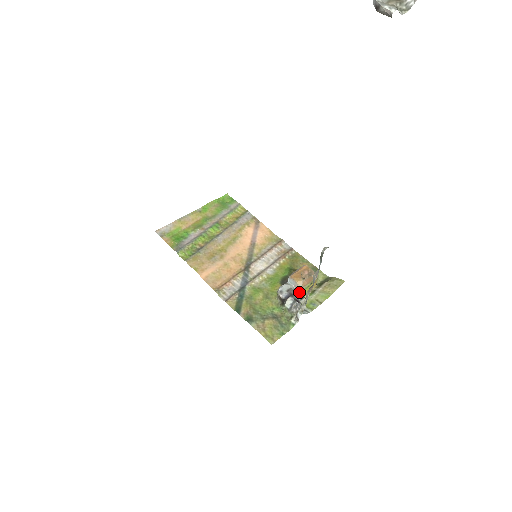
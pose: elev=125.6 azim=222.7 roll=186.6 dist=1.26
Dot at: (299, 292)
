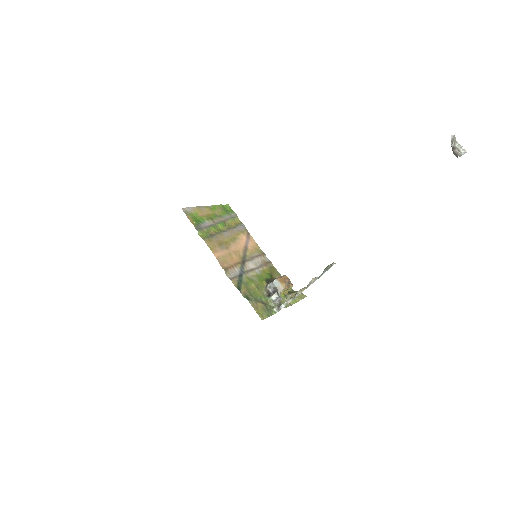
Dot at: (280, 292)
